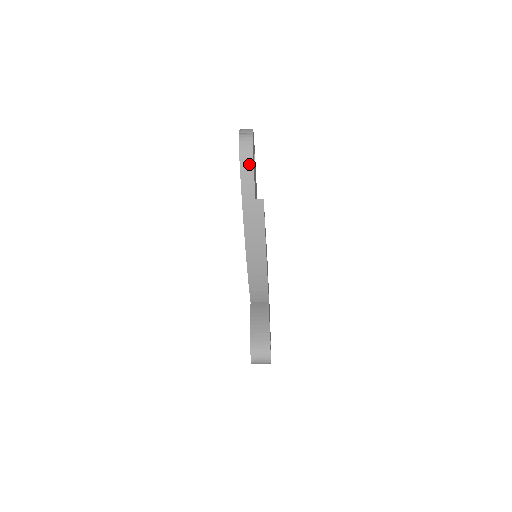
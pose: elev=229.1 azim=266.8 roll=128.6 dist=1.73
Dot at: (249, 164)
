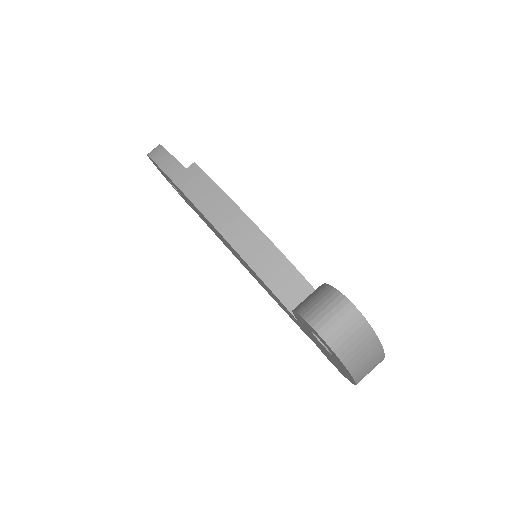
Dot at: (162, 153)
